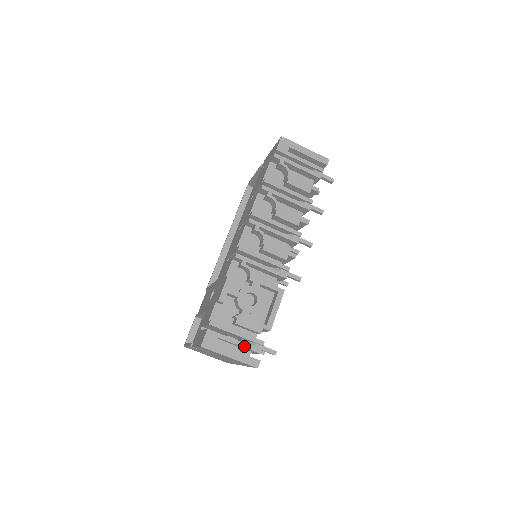
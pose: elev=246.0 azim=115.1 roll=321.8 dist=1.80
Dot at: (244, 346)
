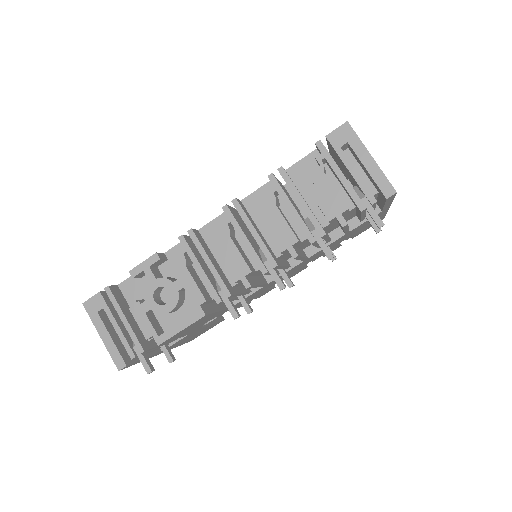
Dot at: (121, 338)
